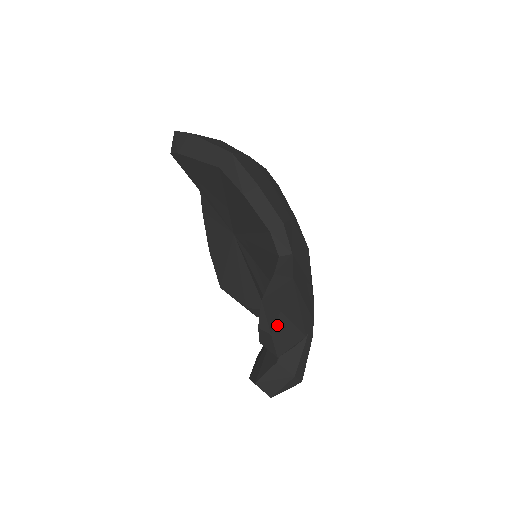
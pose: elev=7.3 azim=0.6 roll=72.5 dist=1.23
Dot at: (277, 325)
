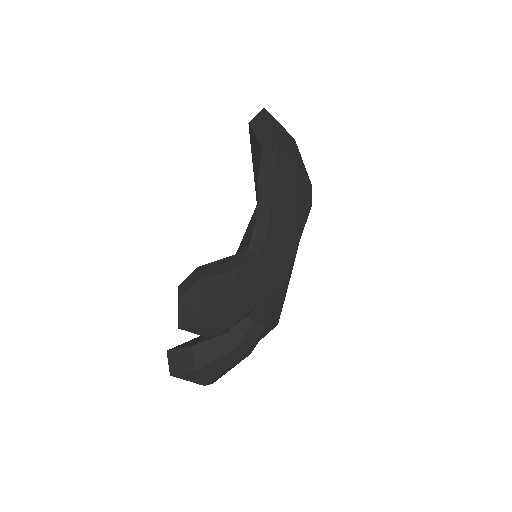
Dot at: (188, 293)
